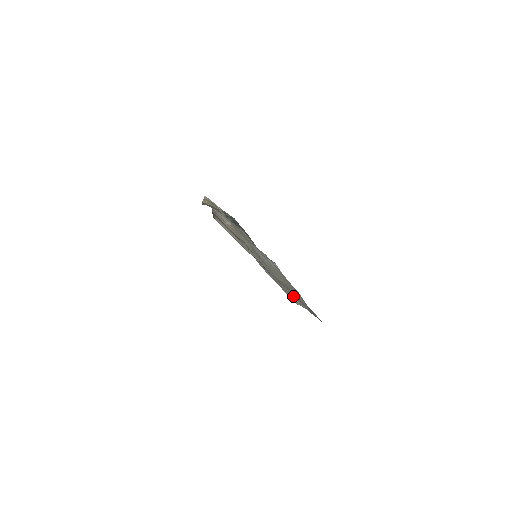
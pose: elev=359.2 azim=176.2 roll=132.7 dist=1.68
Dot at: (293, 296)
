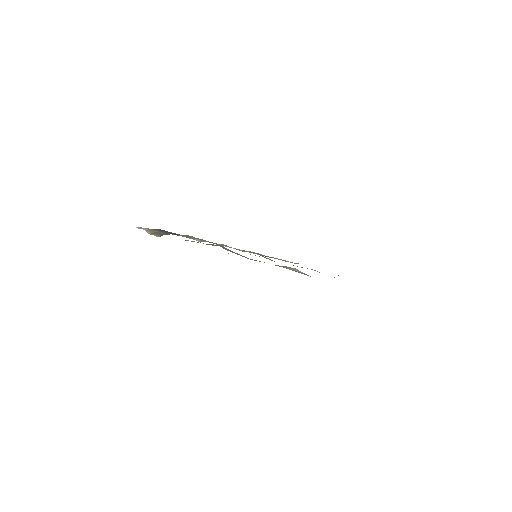
Dot at: (295, 270)
